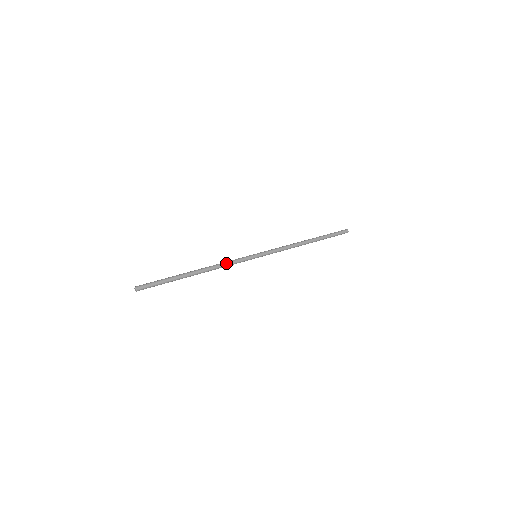
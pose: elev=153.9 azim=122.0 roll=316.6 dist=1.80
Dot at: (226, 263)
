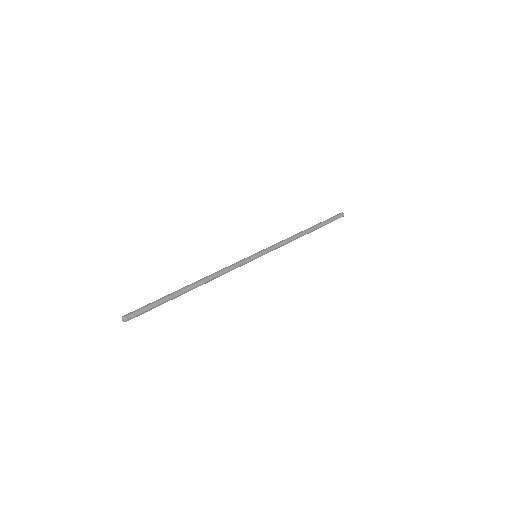
Dot at: (225, 269)
